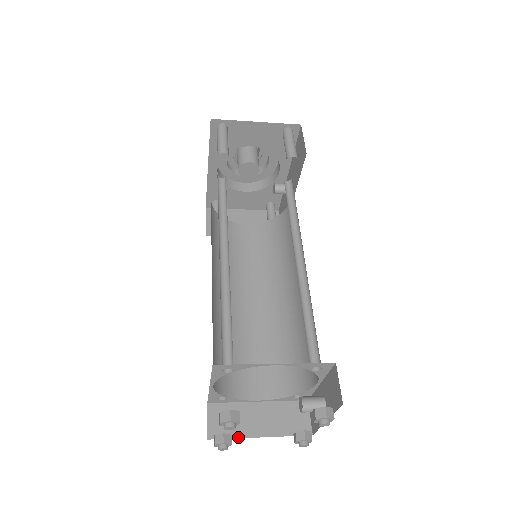
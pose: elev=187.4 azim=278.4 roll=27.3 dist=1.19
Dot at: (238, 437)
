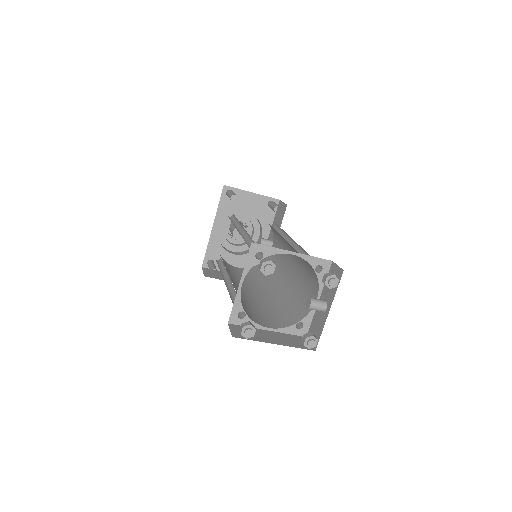
Dot at: (257, 340)
